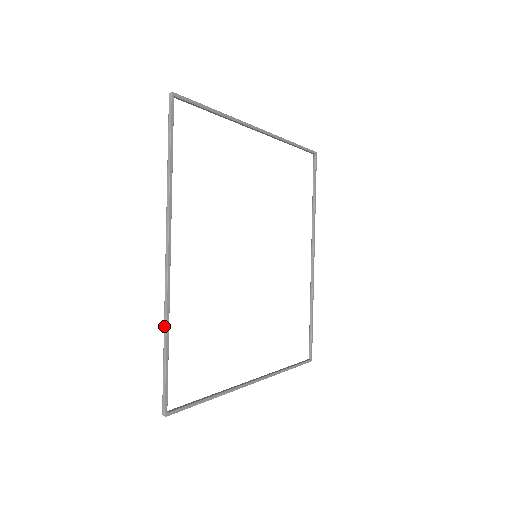
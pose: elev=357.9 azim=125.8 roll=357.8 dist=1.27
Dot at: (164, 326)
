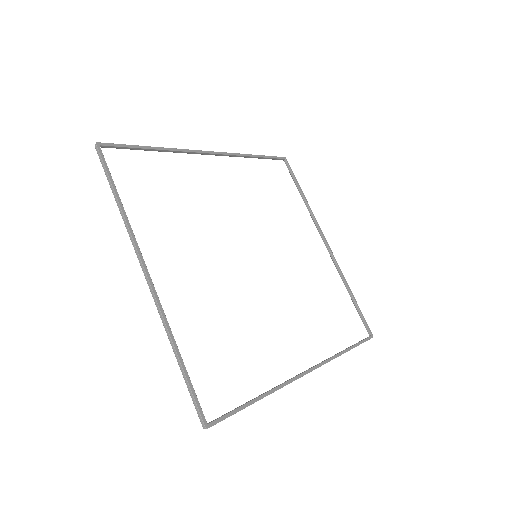
Dot at: (165, 149)
